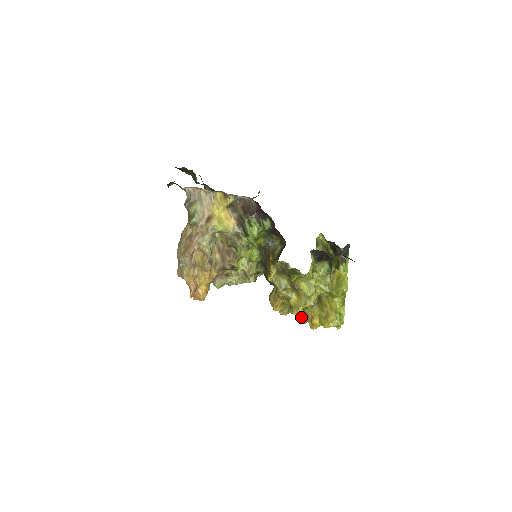
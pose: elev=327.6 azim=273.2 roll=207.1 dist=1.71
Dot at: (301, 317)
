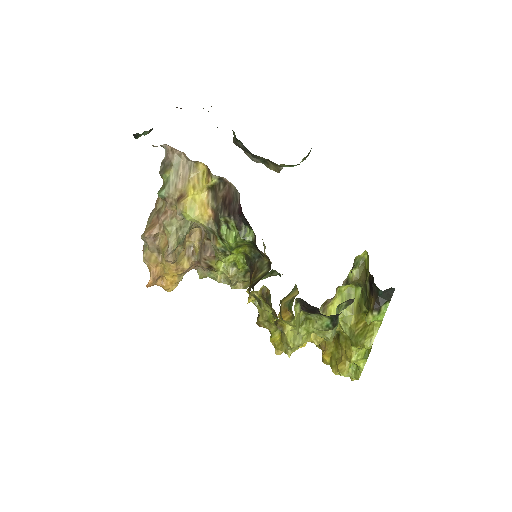
Dot at: occluded
